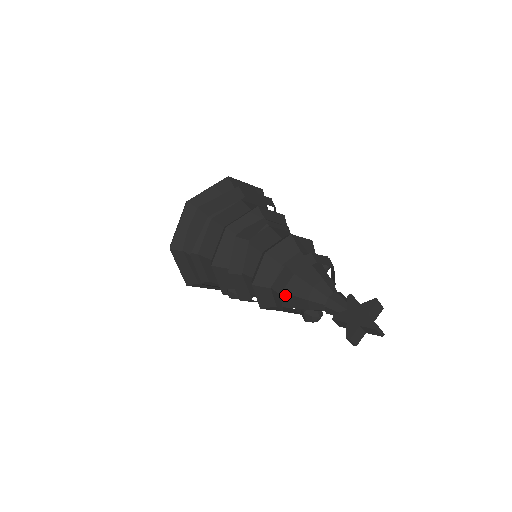
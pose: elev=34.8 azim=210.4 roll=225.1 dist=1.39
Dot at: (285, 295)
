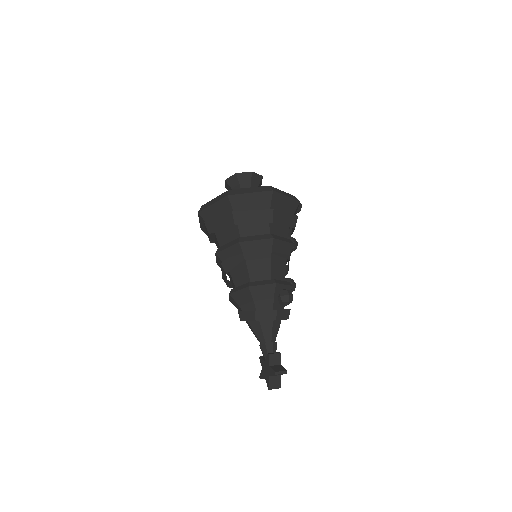
Dot at: occluded
